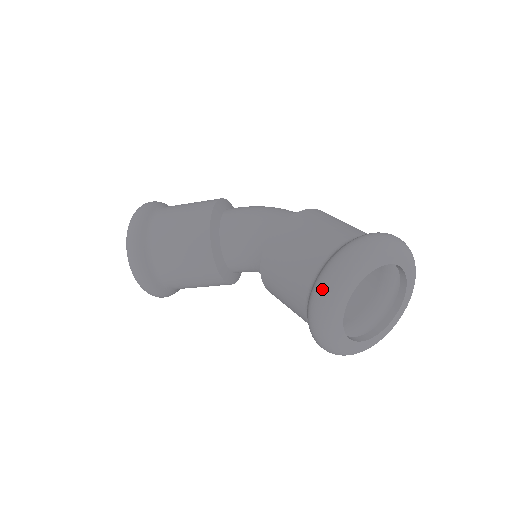
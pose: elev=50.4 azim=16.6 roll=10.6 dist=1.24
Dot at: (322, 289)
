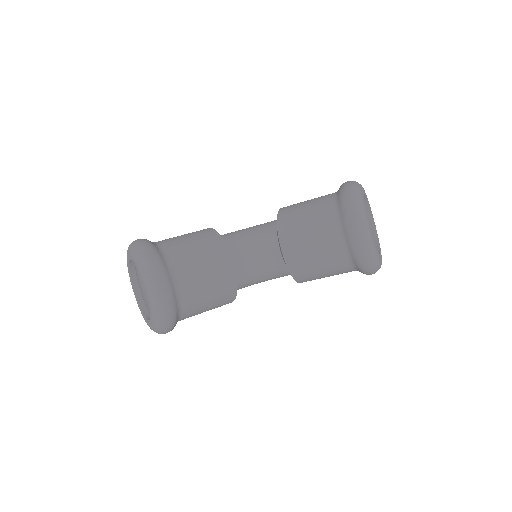
Dot at: (350, 194)
